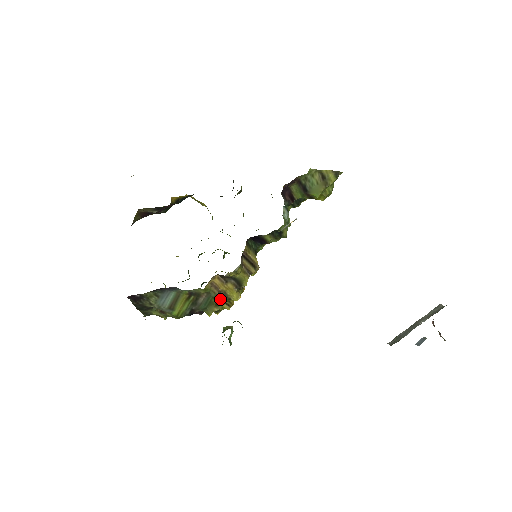
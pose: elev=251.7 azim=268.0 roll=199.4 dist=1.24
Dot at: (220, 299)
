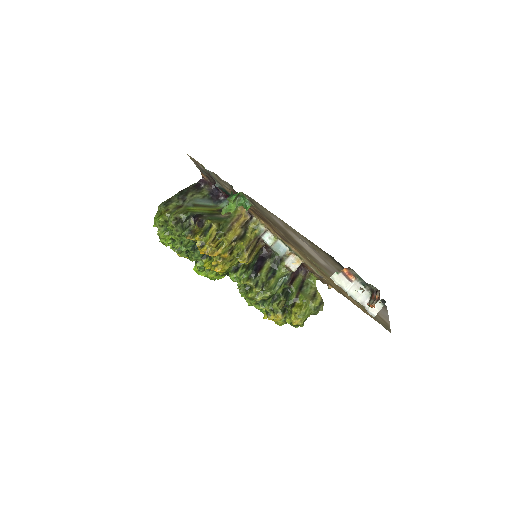
Dot at: (224, 227)
